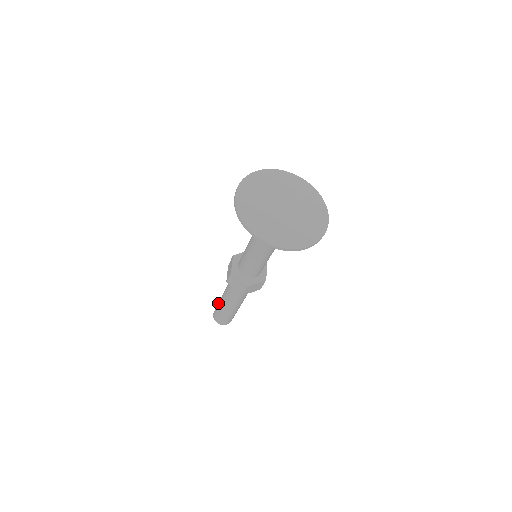
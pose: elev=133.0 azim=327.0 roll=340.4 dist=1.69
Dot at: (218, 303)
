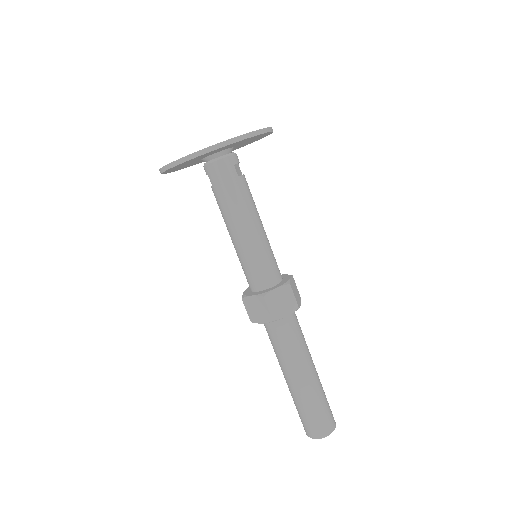
Dot at: occluded
